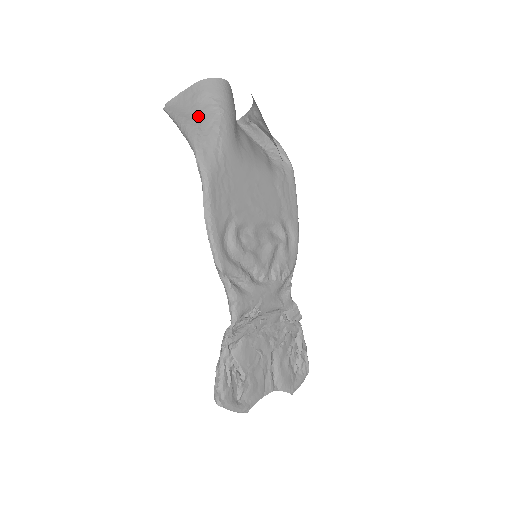
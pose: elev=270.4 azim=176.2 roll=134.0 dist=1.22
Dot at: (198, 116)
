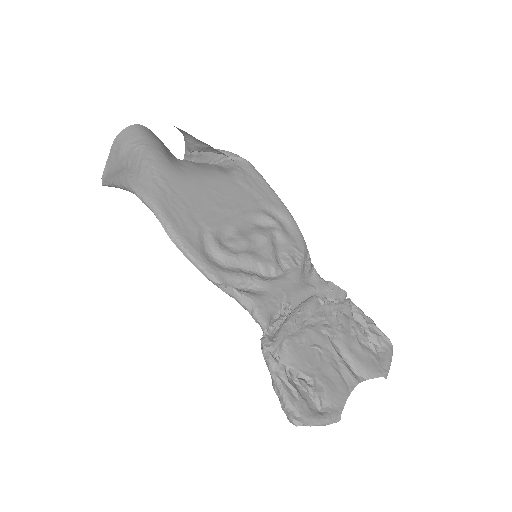
Dot at: (126, 165)
